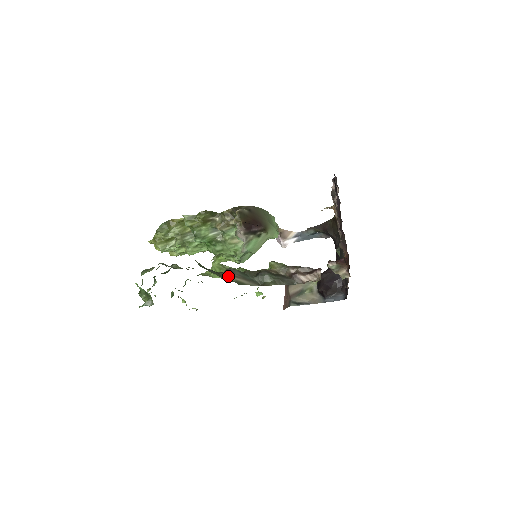
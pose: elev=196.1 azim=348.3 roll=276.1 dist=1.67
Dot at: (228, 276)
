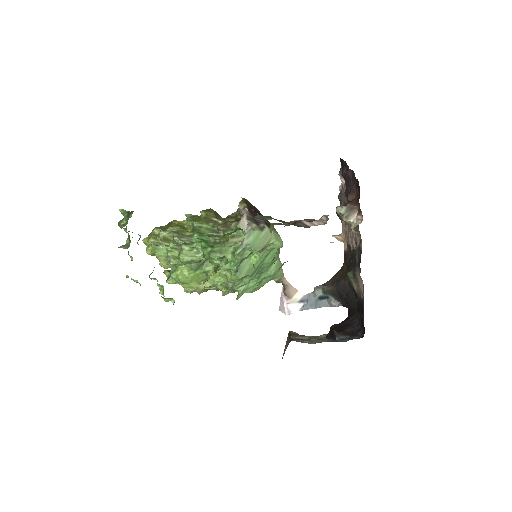
Dot at: occluded
